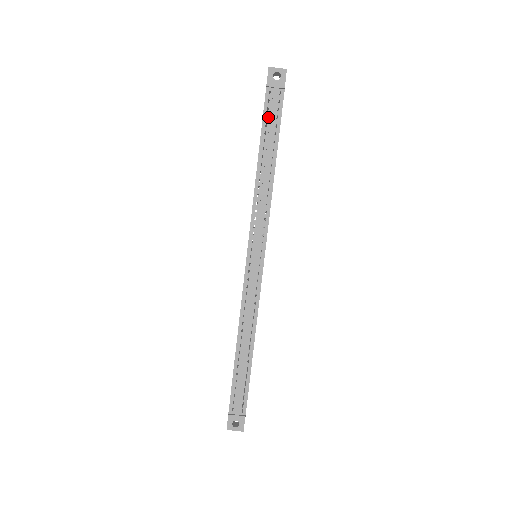
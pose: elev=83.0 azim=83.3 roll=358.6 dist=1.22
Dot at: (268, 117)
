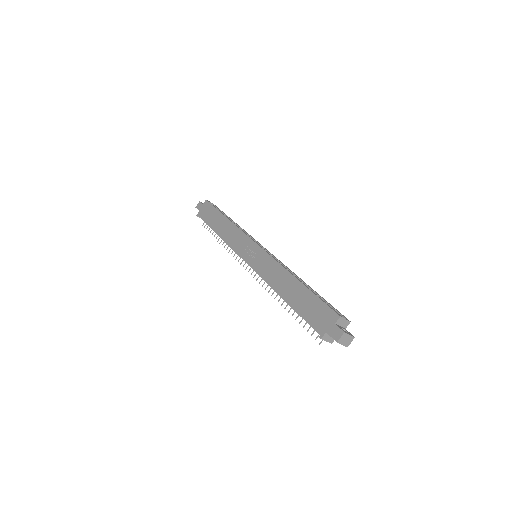
Dot at: occluded
